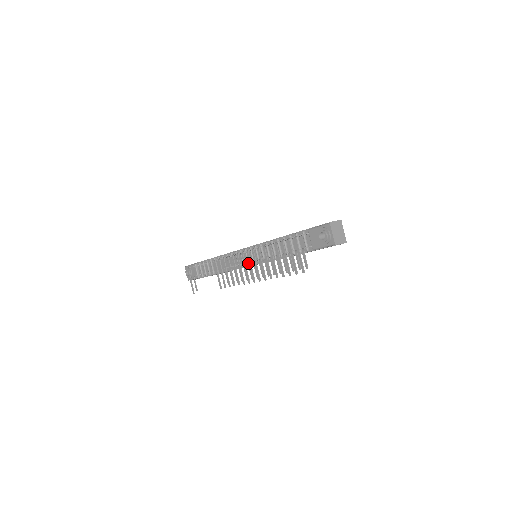
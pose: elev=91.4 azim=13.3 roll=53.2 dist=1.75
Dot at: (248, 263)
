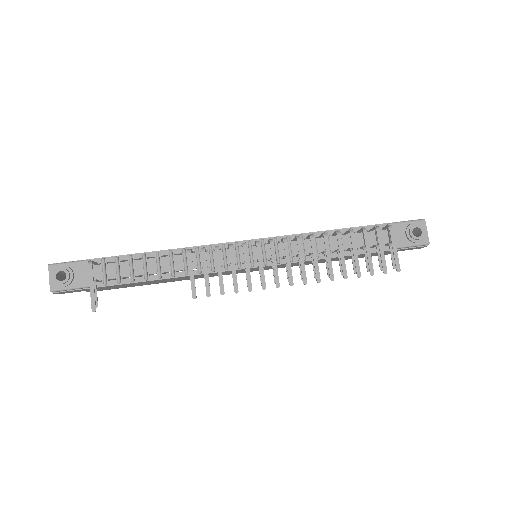
Dot at: (272, 258)
